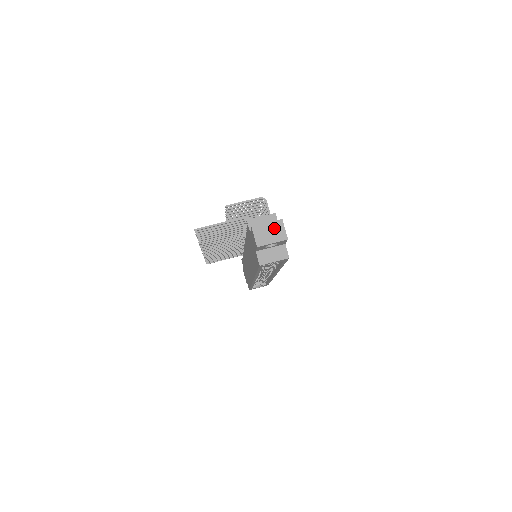
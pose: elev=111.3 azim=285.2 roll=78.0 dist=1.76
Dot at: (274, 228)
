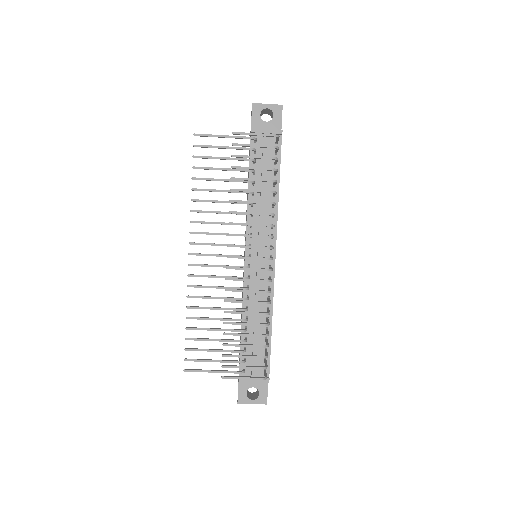
Dot at: occluded
